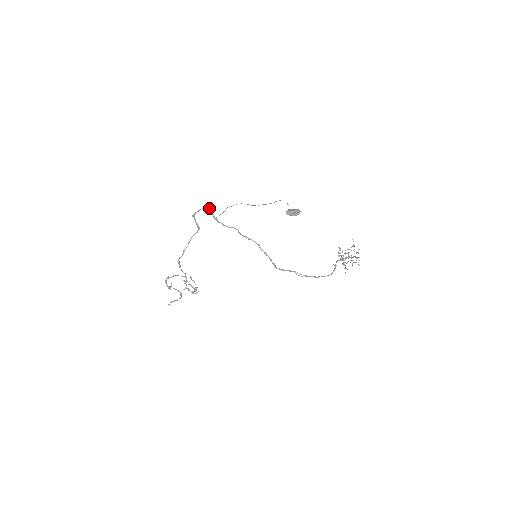
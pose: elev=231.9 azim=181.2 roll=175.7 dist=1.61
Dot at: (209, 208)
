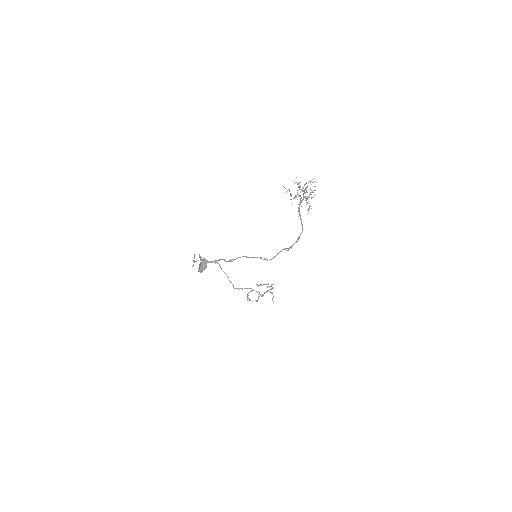
Dot at: occluded
